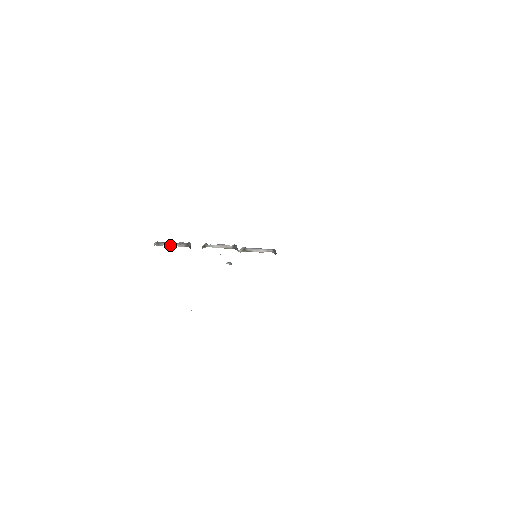
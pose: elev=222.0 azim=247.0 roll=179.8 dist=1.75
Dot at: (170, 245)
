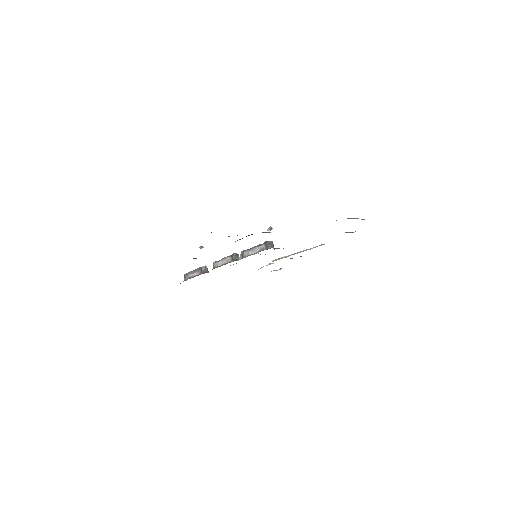
Dot at: (192, 276)
